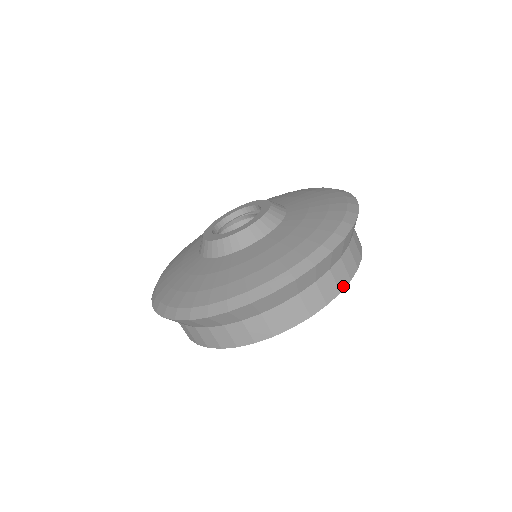
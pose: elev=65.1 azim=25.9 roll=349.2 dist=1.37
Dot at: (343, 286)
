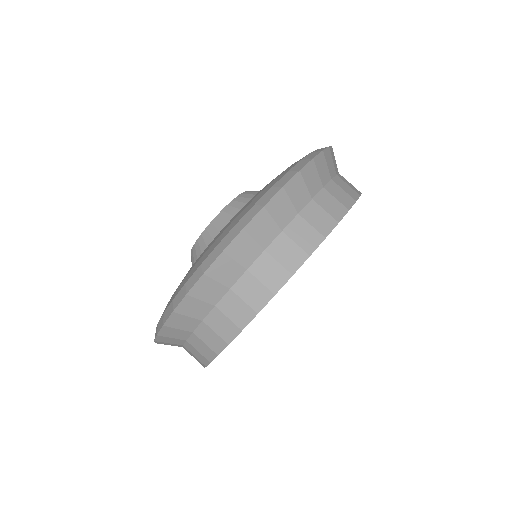
Dot at: (327, 230)
